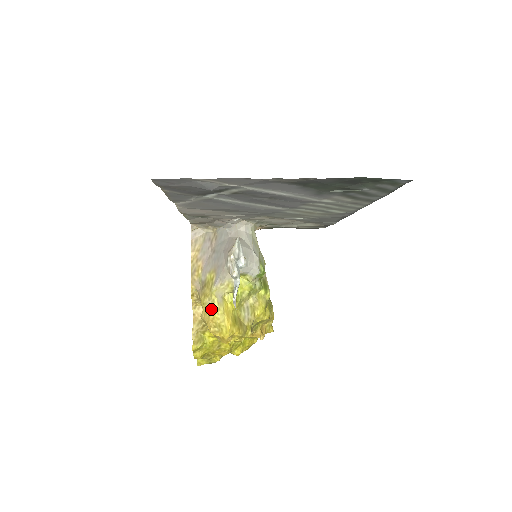
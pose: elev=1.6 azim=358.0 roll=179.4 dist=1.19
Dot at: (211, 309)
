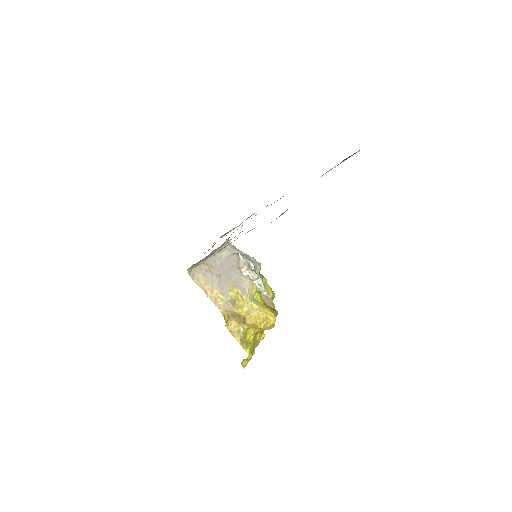
Dot at: (253, 312)
